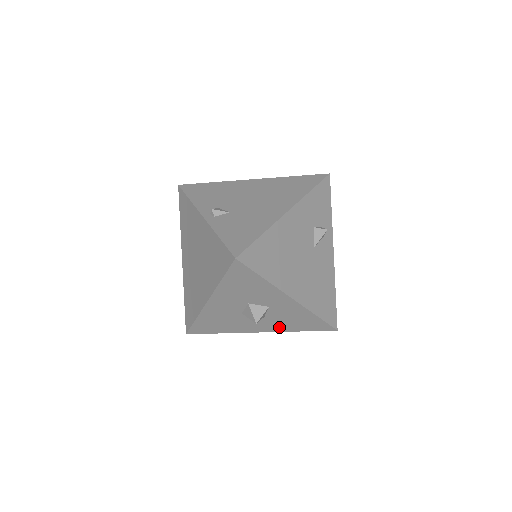
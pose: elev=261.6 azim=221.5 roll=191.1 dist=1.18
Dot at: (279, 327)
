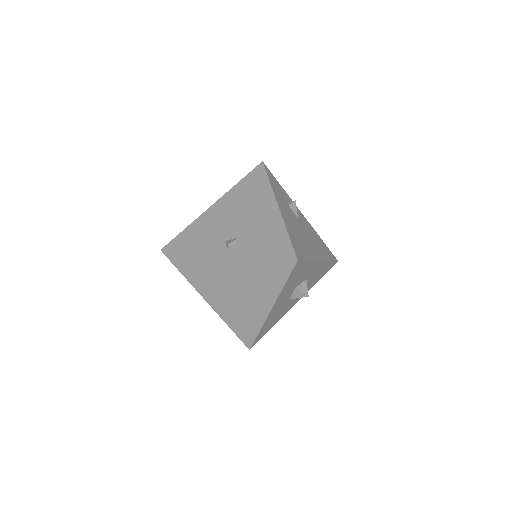
Dot at: occluded
